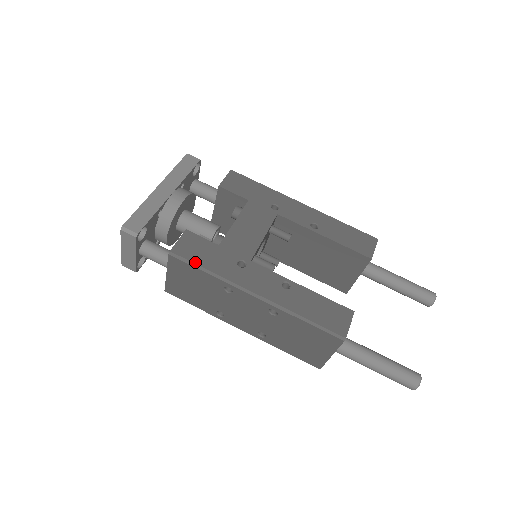
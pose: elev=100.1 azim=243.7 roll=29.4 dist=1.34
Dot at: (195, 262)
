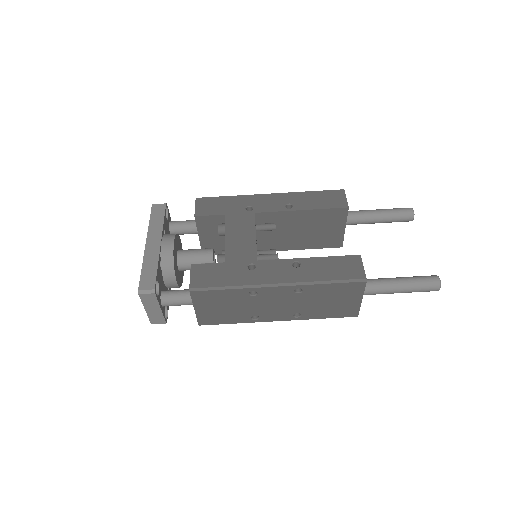
Dot at: (215, 286)
